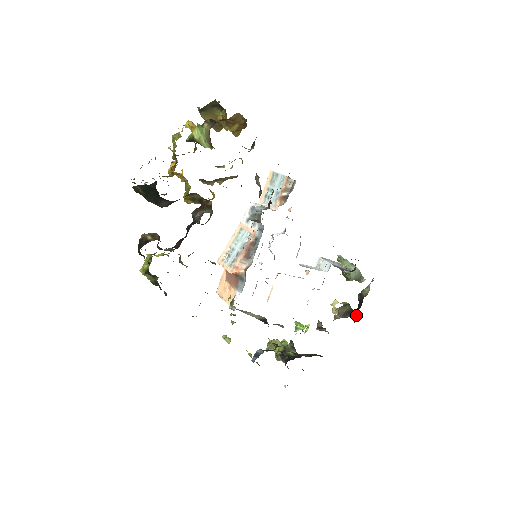
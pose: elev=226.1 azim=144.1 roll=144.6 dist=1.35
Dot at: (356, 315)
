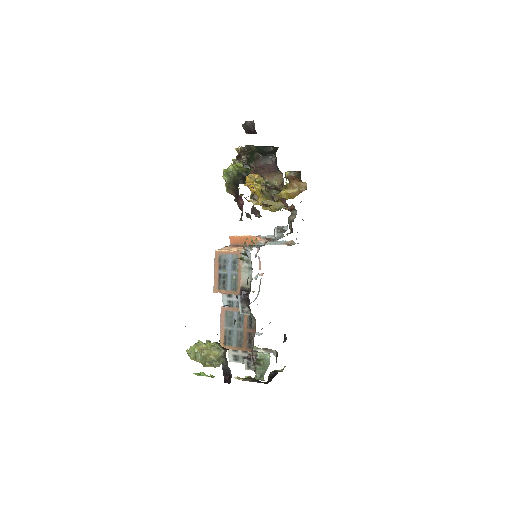
Dot at: (268, 382)
